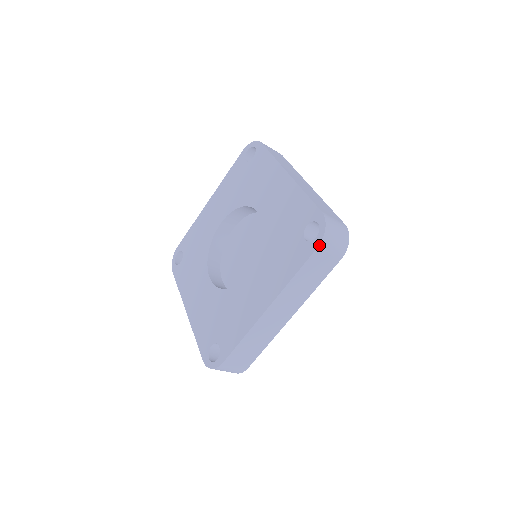
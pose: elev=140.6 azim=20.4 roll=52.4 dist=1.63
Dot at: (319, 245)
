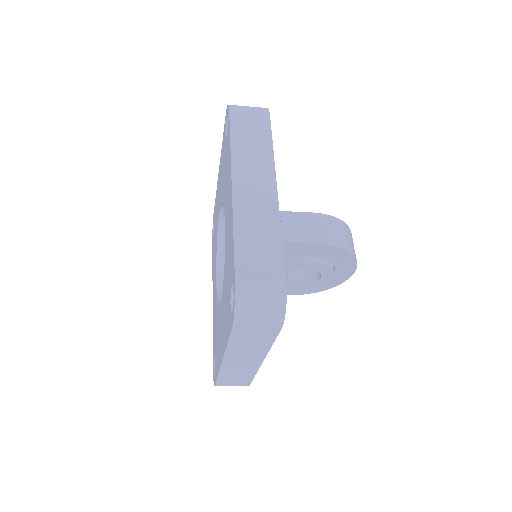
Dot at: (233, 326)
